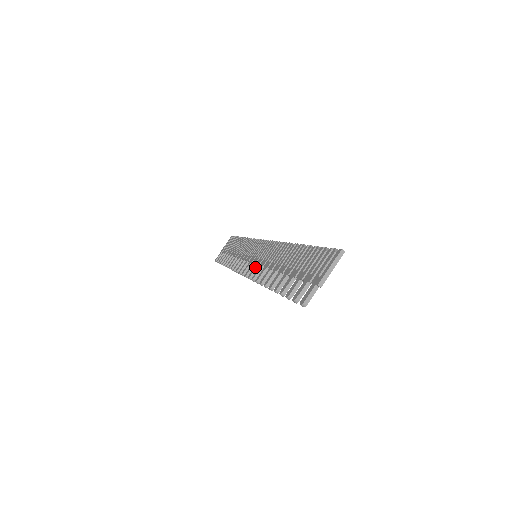
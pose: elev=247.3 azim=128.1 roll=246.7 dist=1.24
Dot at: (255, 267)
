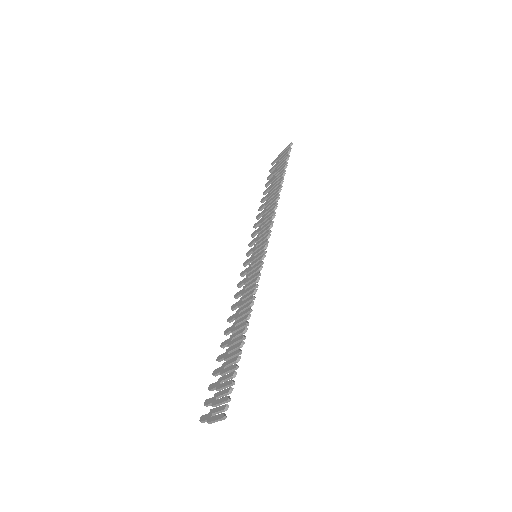
Dot at: (243, 282)
